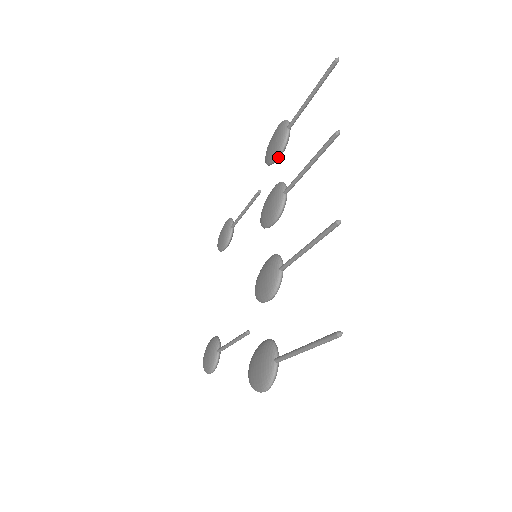
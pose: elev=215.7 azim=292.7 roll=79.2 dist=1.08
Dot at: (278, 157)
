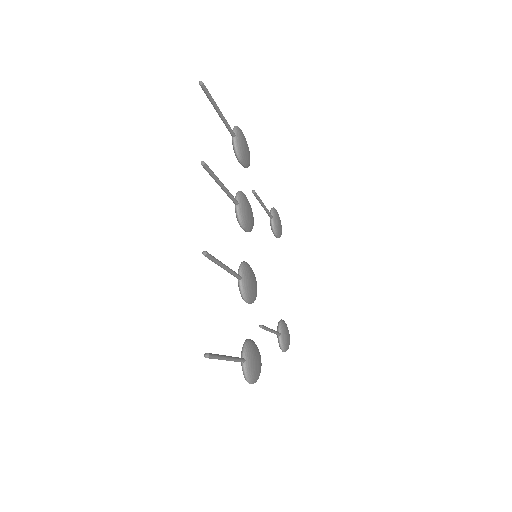
Dot at: (241, 163)
